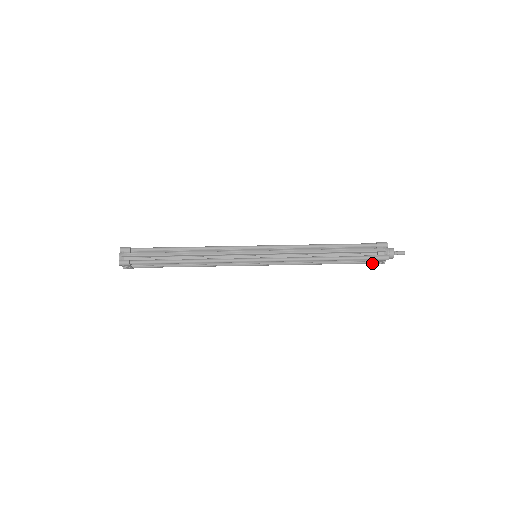
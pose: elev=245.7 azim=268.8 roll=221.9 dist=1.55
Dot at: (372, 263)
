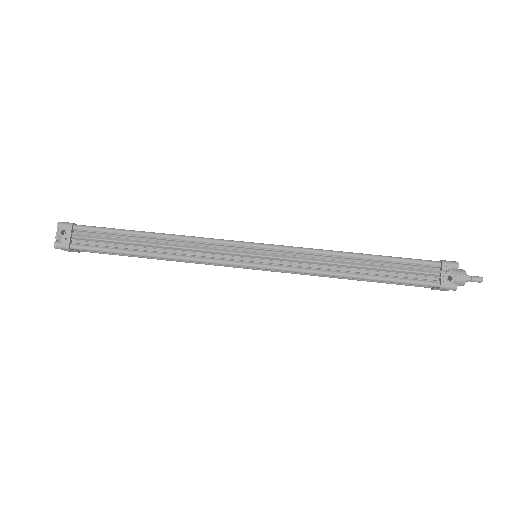
Dot at: (436, 284)
